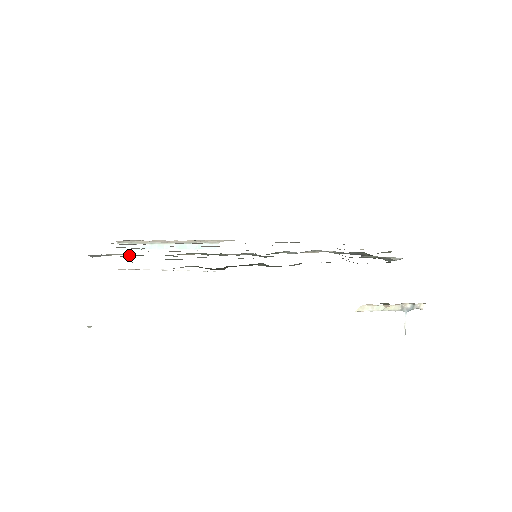
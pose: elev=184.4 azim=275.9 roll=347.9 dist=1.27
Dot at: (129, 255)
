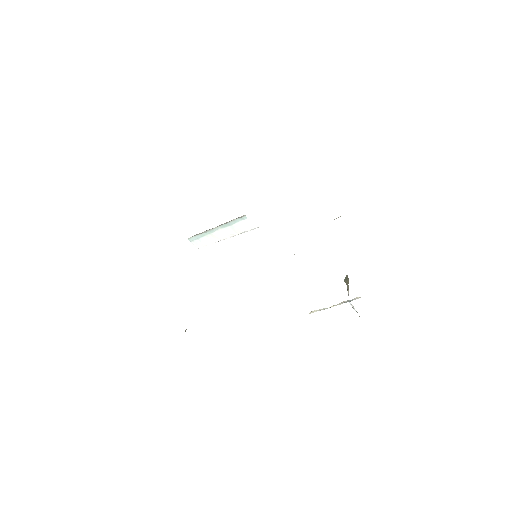
Dot at: (198, 241)
